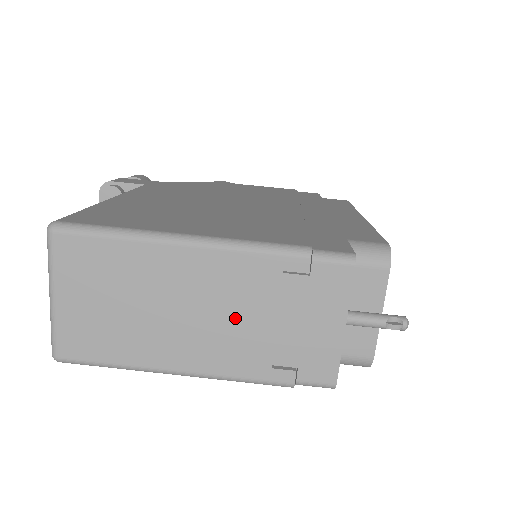
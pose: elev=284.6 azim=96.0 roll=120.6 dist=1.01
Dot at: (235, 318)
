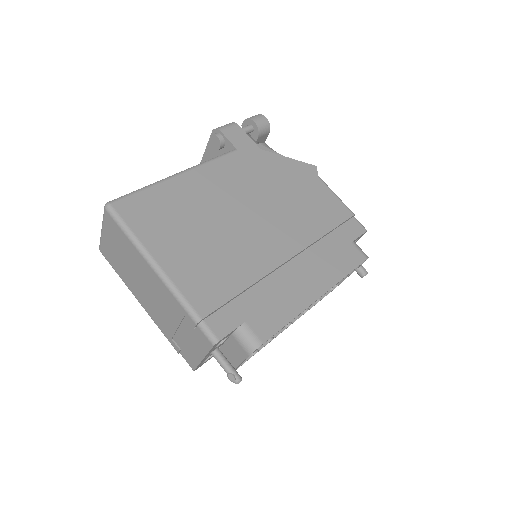
Dot at: (163, 310)
